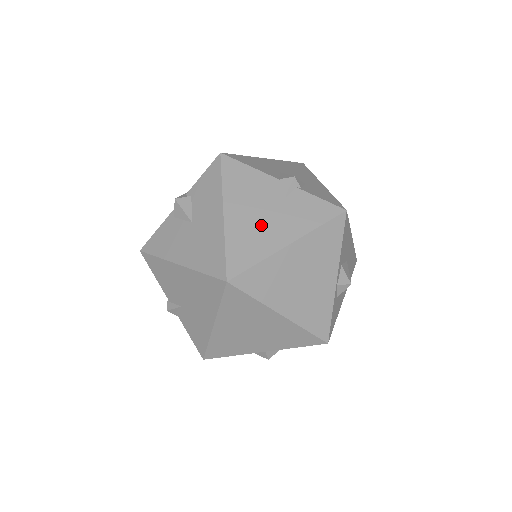
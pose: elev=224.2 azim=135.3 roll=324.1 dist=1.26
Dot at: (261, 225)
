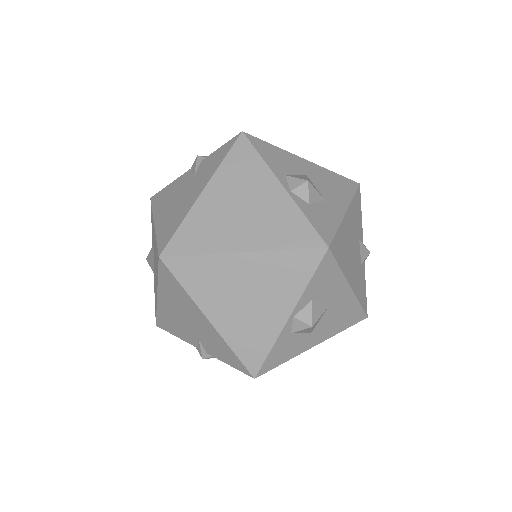
Dot at: (180, 203)
